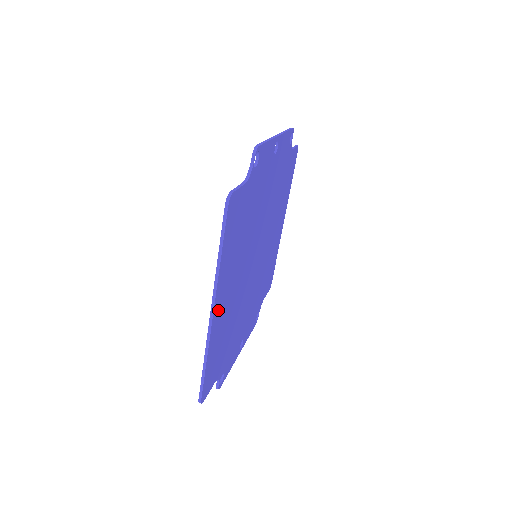
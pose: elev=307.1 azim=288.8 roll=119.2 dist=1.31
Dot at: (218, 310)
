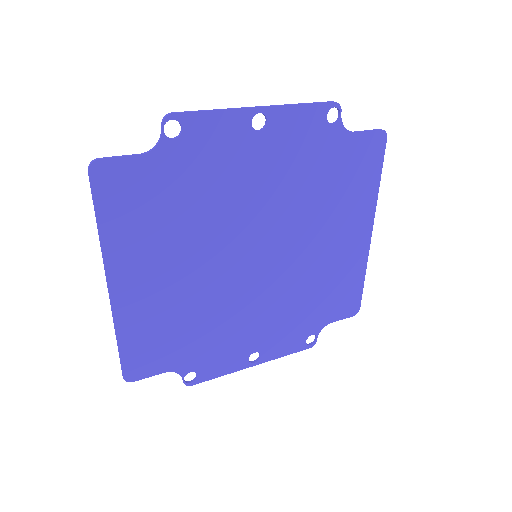
Dot at: (126, 289)
